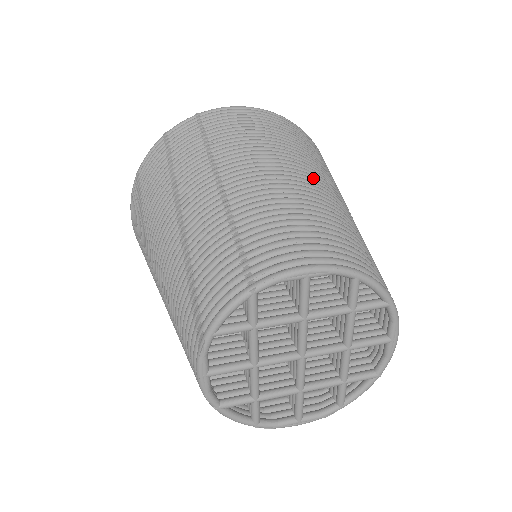
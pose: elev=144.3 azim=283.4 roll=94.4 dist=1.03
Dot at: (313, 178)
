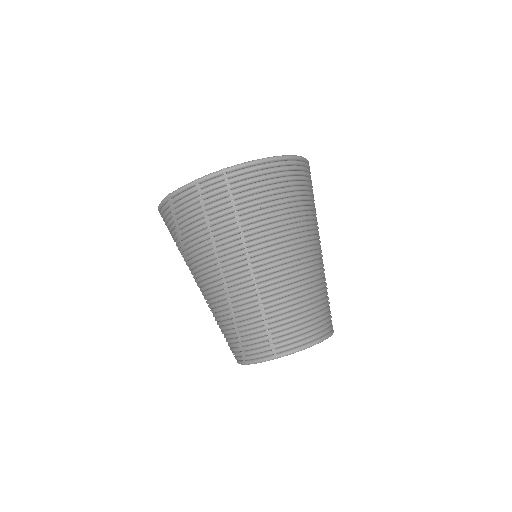
Dot at: (306, 251)
